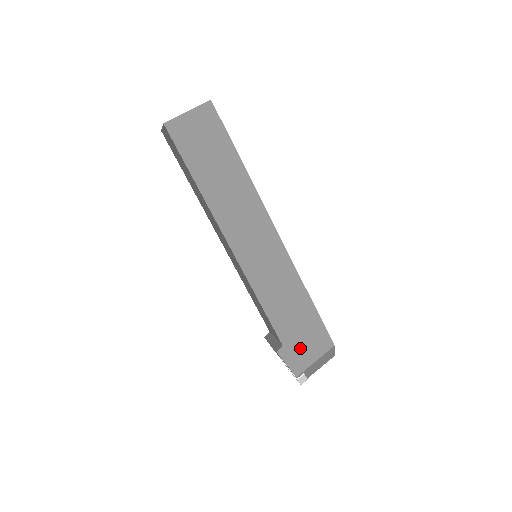
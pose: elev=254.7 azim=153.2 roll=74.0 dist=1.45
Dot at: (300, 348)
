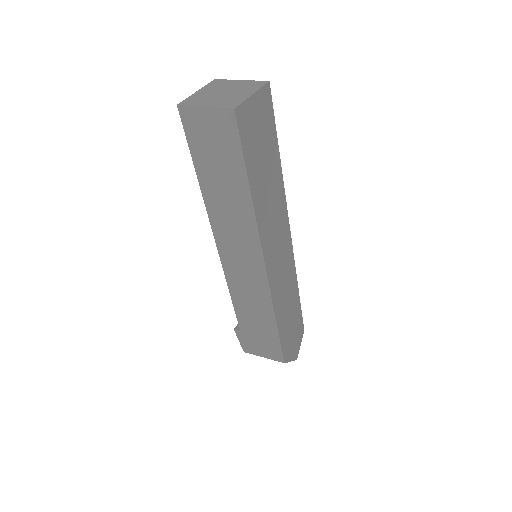
Dot at: (254, 342)
